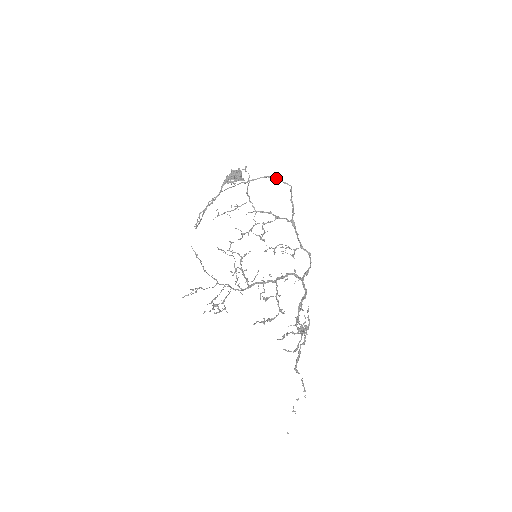
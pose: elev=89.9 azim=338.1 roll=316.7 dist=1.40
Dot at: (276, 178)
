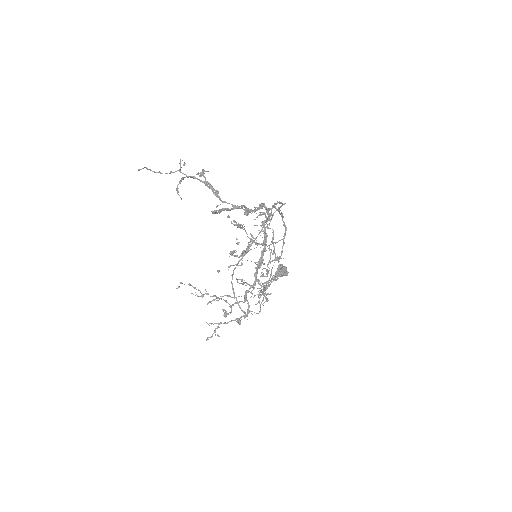
Dot at: occluded
